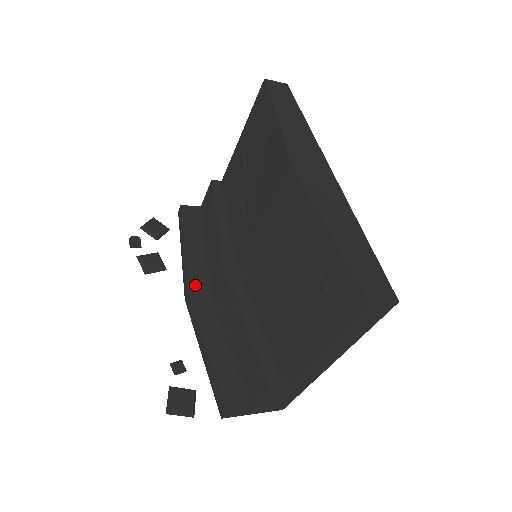
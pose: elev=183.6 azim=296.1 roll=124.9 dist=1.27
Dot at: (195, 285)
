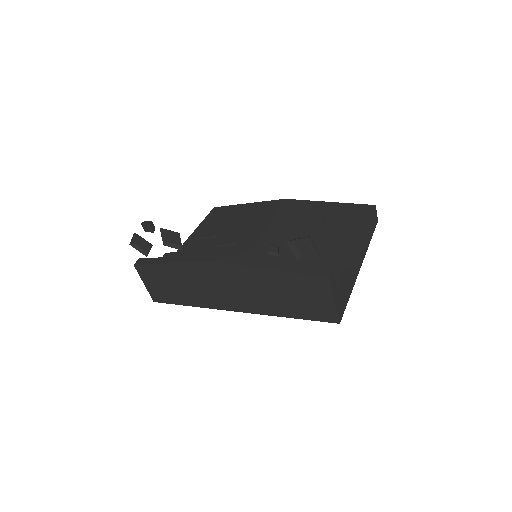
Dot at: occluded
